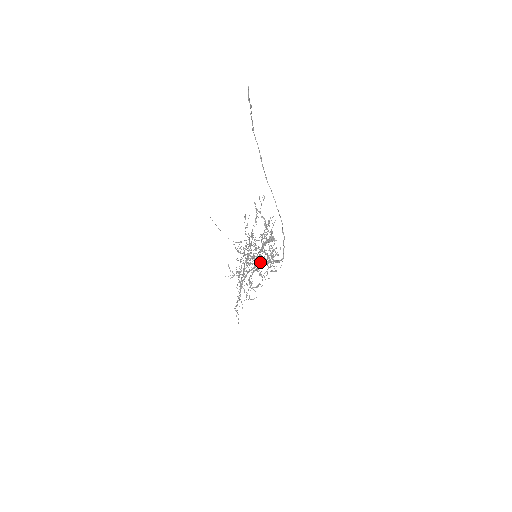
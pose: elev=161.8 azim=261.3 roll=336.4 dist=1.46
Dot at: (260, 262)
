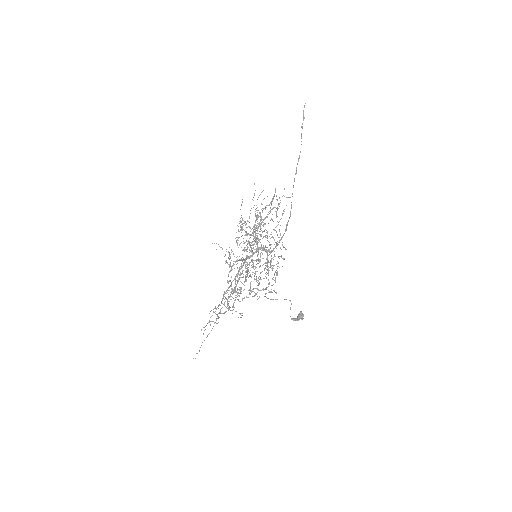
Dot at: occluded
